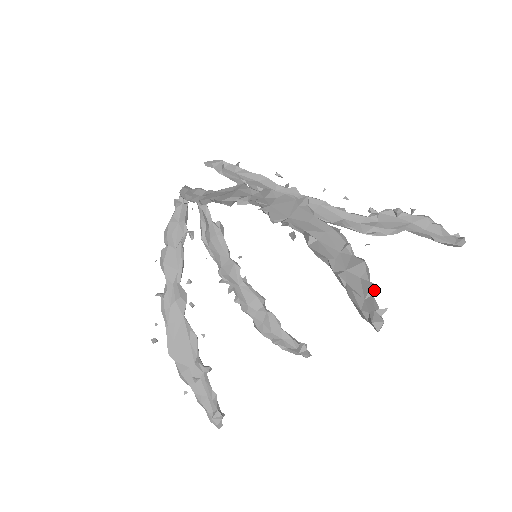
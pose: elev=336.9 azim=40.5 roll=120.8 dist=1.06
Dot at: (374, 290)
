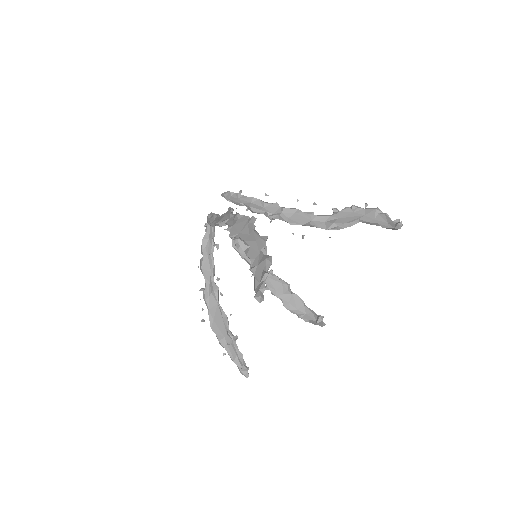
Dot at: (265, 277)
